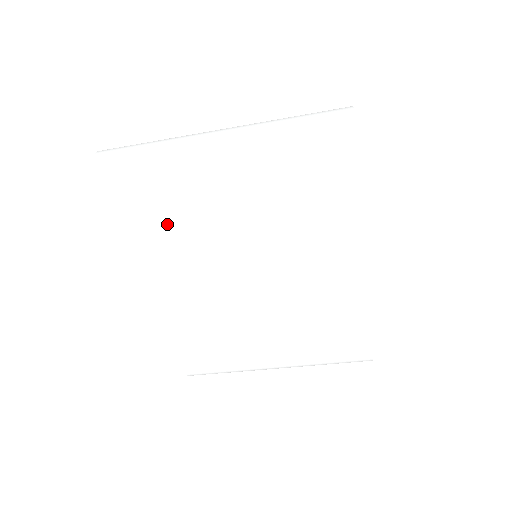
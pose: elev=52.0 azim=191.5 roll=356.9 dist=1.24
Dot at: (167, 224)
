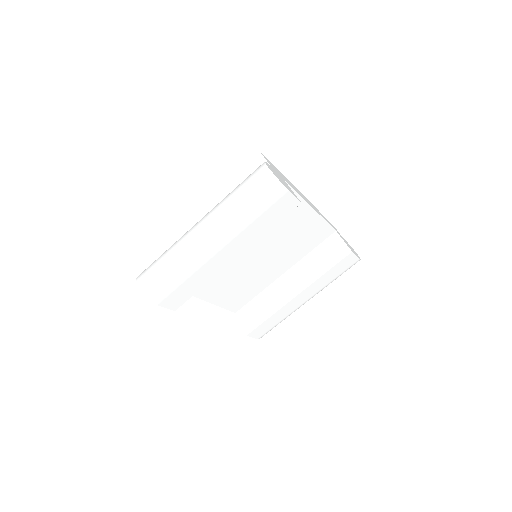
Dot at: occluded
